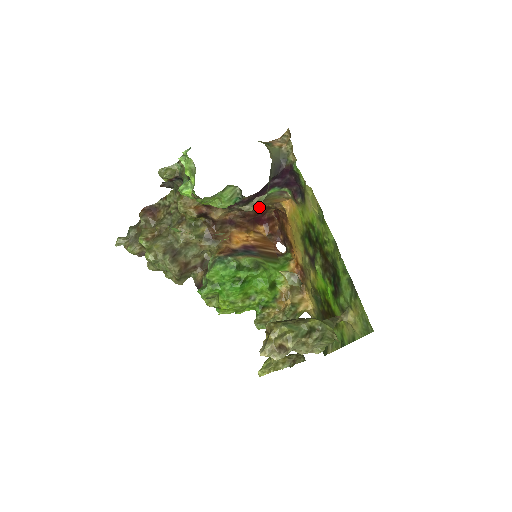
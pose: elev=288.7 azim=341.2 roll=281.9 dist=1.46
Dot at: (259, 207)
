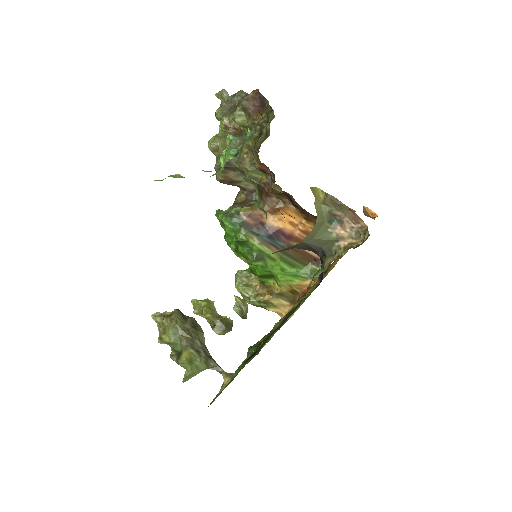
Dot at: occluded
